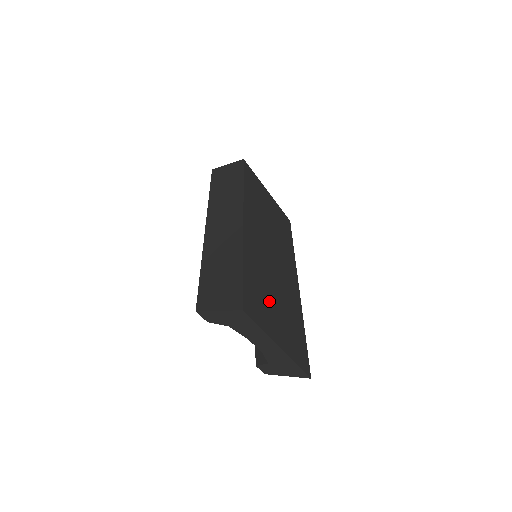
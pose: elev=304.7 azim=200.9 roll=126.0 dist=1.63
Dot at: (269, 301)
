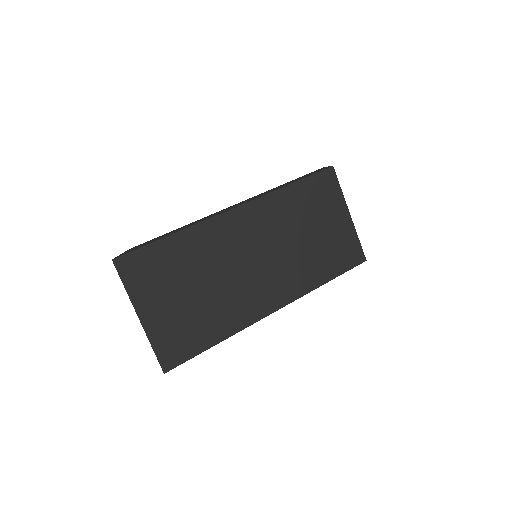
Dot at: (177, 283)
